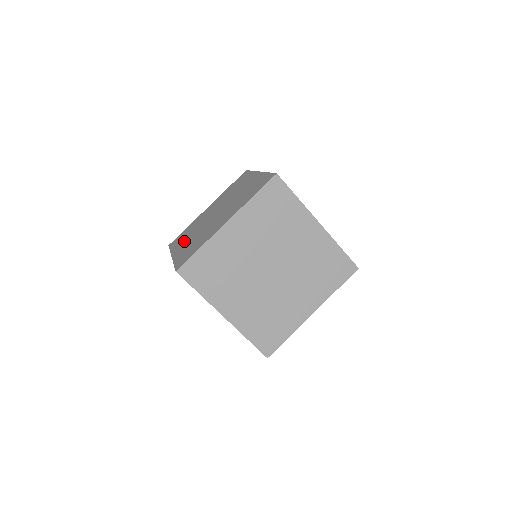
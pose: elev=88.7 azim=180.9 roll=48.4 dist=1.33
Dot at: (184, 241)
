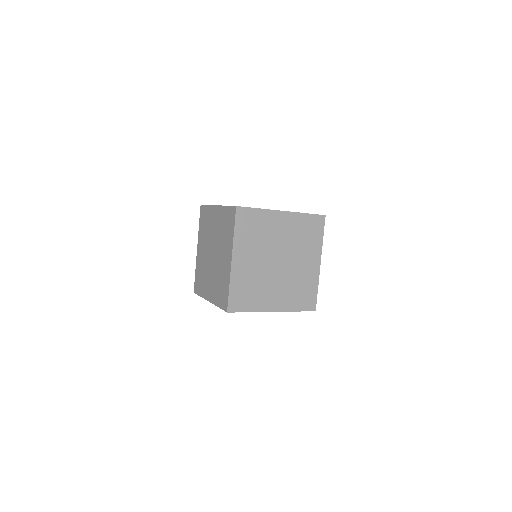
Dot at: (207, 285)
